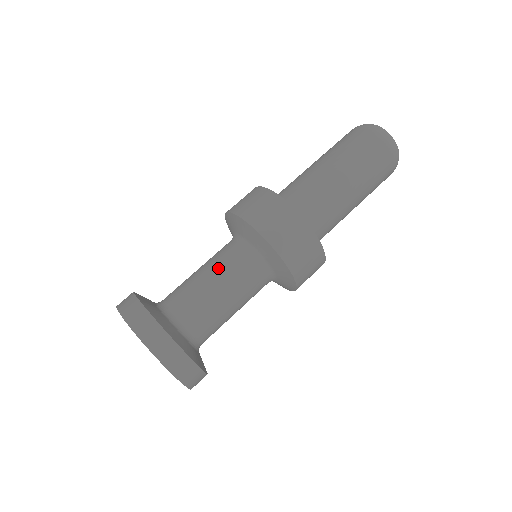
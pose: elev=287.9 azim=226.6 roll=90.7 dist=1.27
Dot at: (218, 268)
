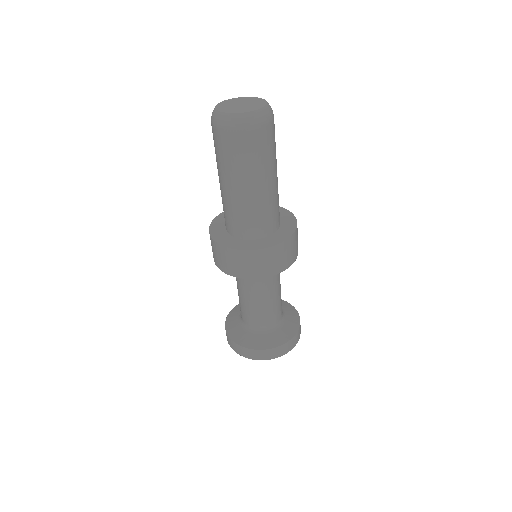
Dot at: (263, 295)
